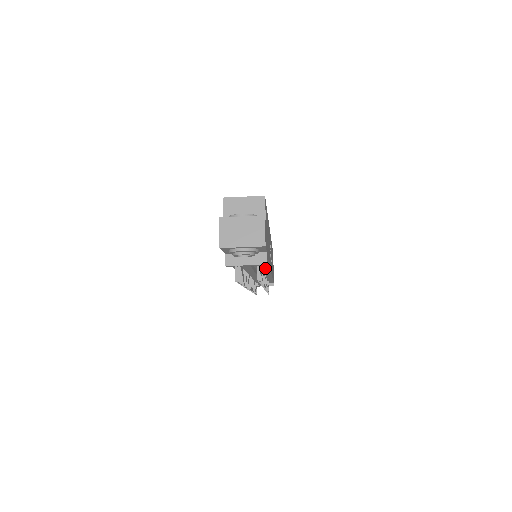
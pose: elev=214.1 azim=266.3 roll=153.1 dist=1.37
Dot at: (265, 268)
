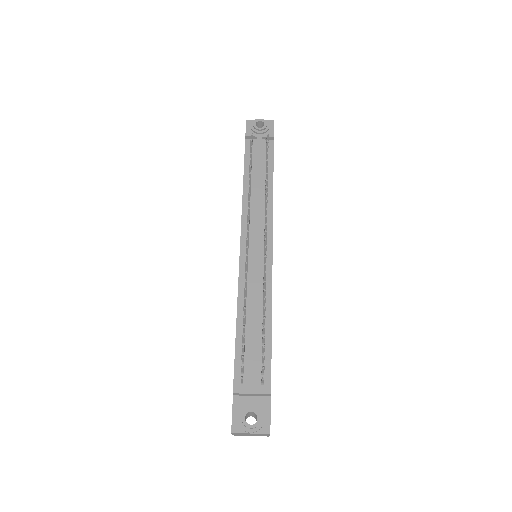
Dot at: (269, 191)
